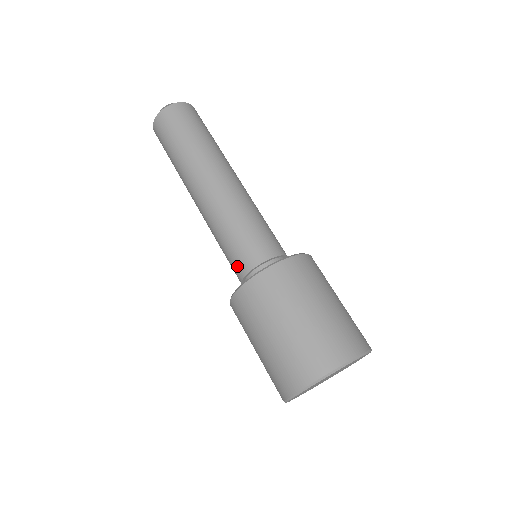
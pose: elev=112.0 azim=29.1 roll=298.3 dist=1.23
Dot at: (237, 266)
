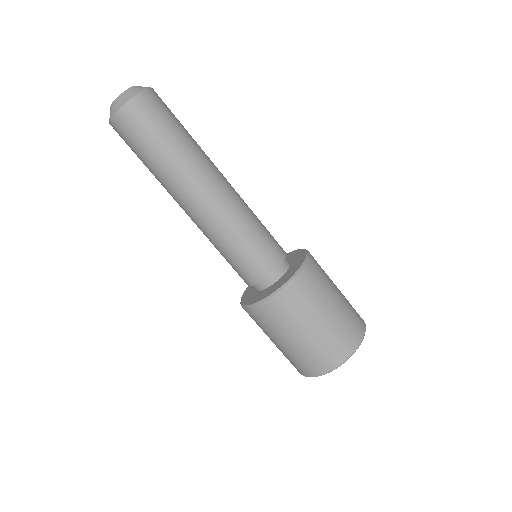
Dot at: (255, 270)
